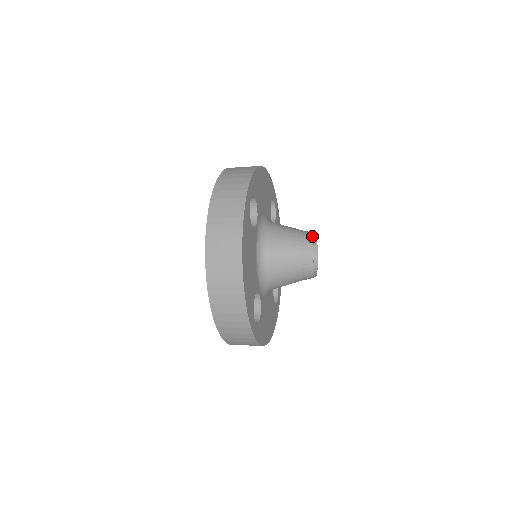
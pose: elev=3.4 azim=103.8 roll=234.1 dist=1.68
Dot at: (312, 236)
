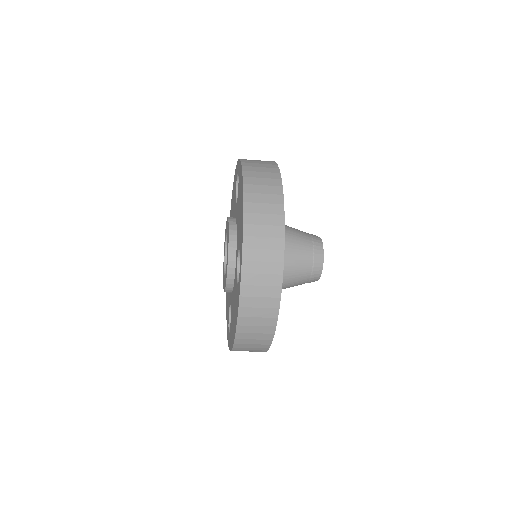
Dot at: occluded
